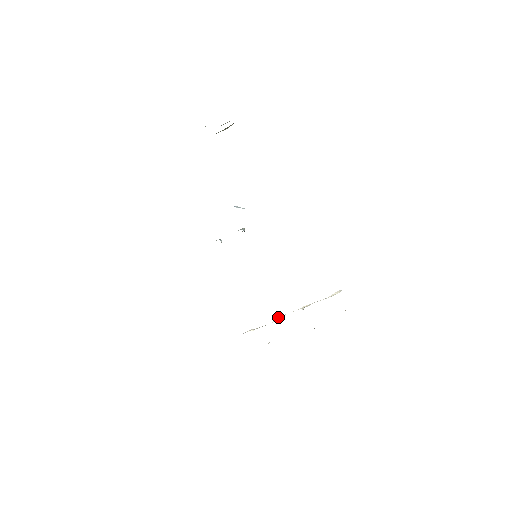
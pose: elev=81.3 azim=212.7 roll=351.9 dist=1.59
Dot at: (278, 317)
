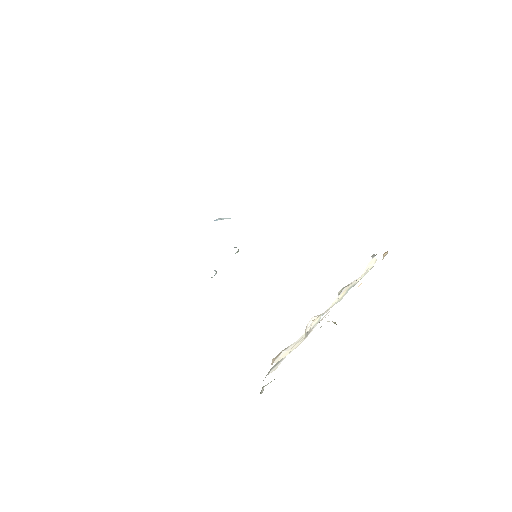
Dot at: (310, 322)
